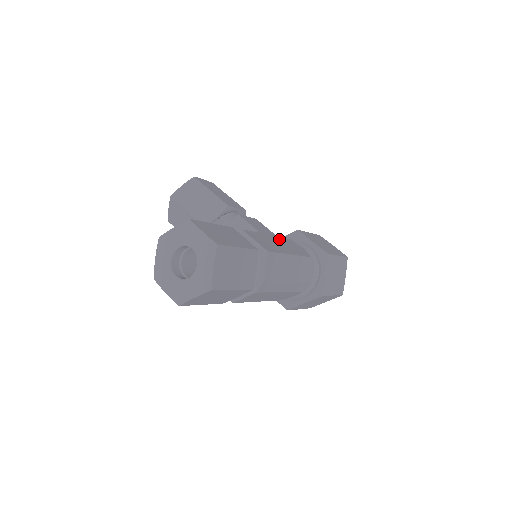
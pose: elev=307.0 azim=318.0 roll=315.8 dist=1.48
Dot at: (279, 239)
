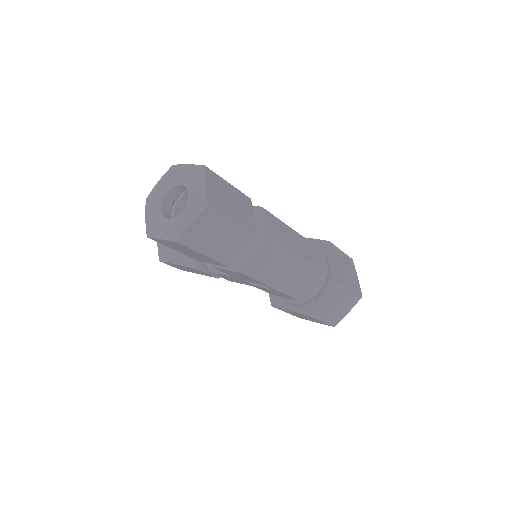
Dot at: occluded
